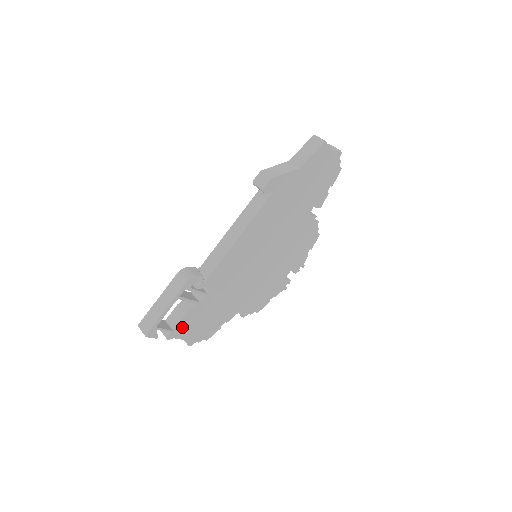
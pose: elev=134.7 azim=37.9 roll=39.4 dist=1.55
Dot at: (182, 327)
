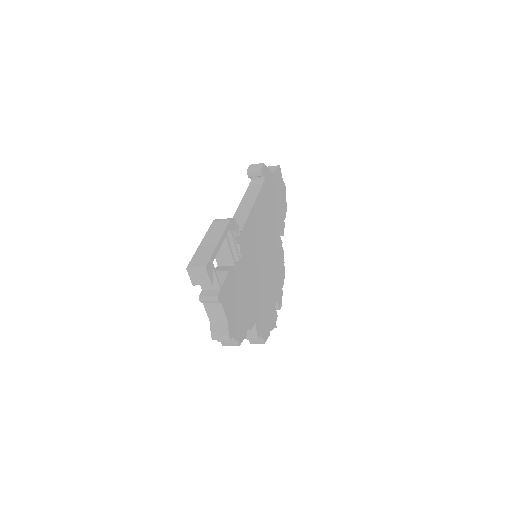
Dot at: (226, 291)
